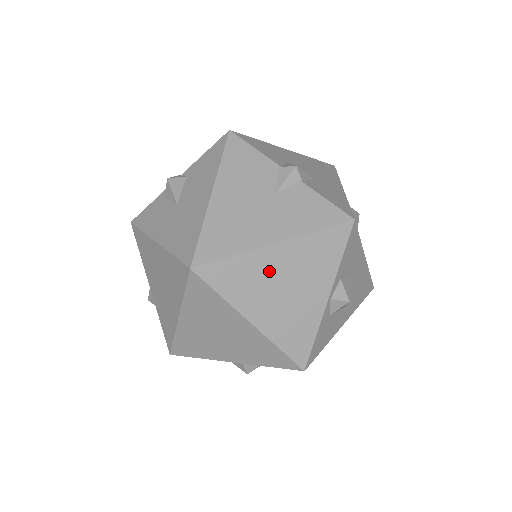
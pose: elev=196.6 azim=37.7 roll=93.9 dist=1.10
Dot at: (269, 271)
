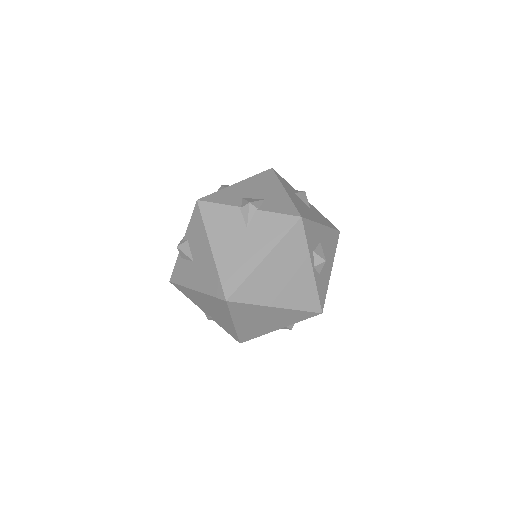
Dot at: (270, 275)
